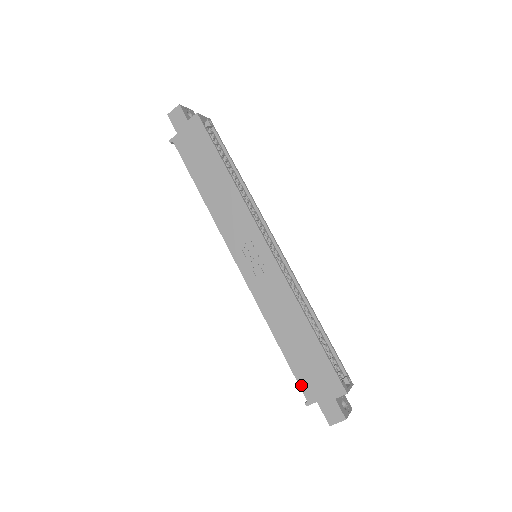
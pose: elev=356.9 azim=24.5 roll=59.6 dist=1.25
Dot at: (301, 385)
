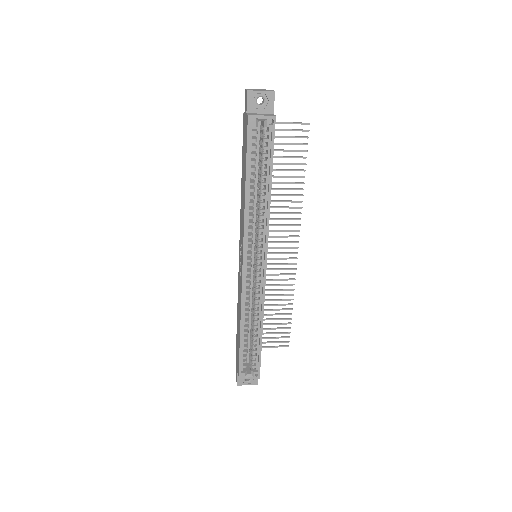
Dot at: (236, 345)
